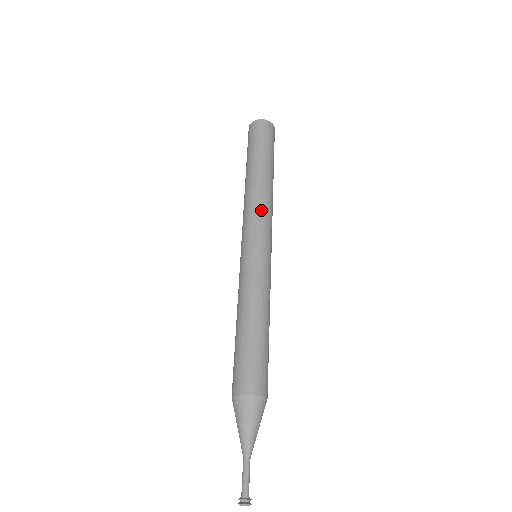
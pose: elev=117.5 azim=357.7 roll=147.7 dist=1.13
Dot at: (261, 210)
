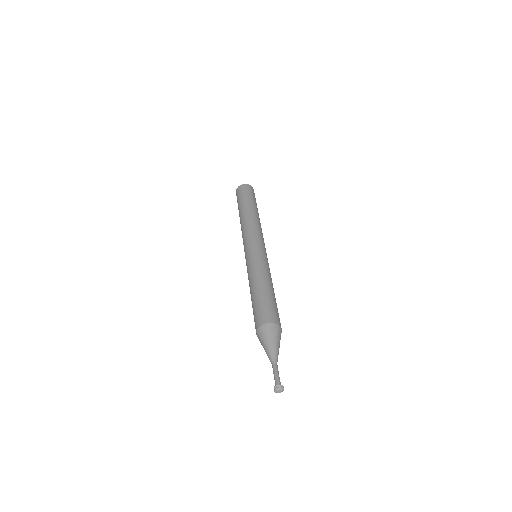
Dot at: (260, 230)
